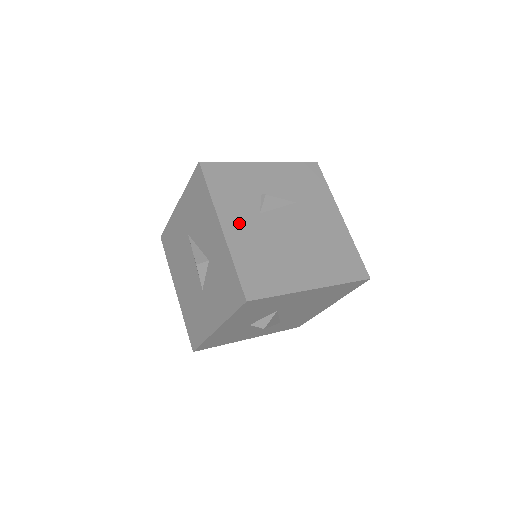
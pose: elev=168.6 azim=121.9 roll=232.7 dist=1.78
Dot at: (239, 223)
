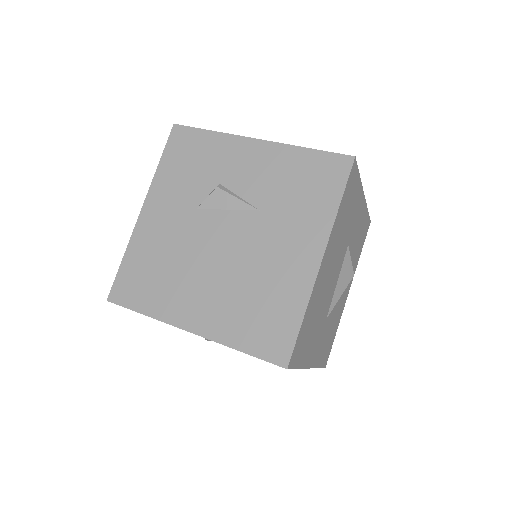
Dot at: (163, 212)
